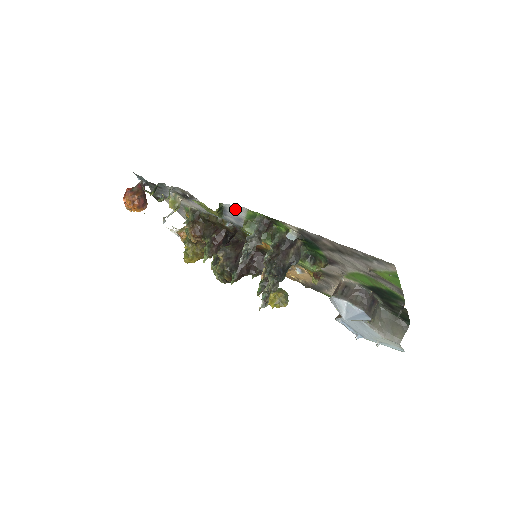
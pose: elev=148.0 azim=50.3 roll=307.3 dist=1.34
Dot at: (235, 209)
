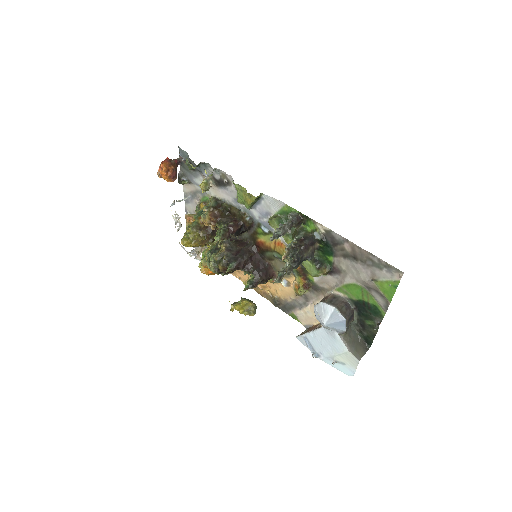
Dot at: (272, 202)
